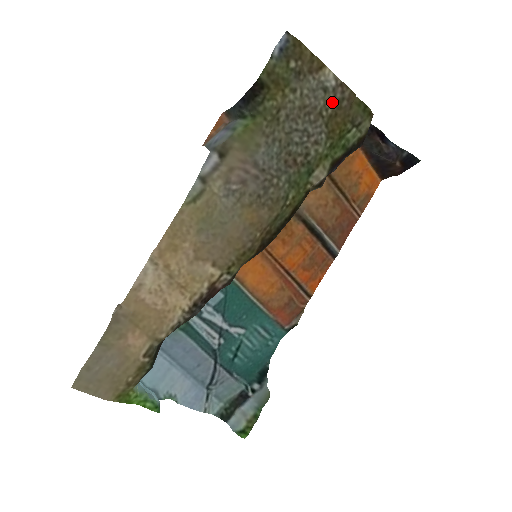
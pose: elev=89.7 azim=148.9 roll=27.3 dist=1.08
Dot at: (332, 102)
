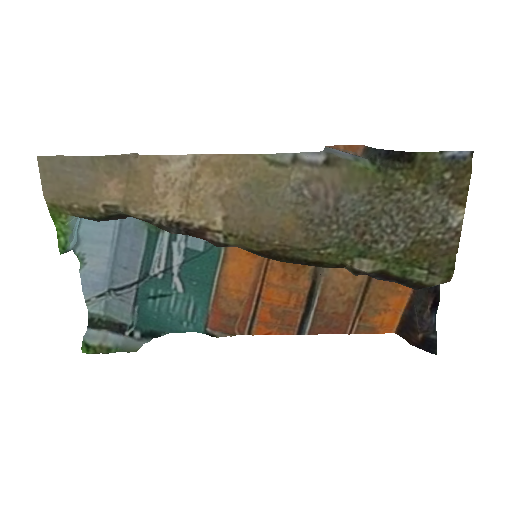
Dot at: (437, 234)
